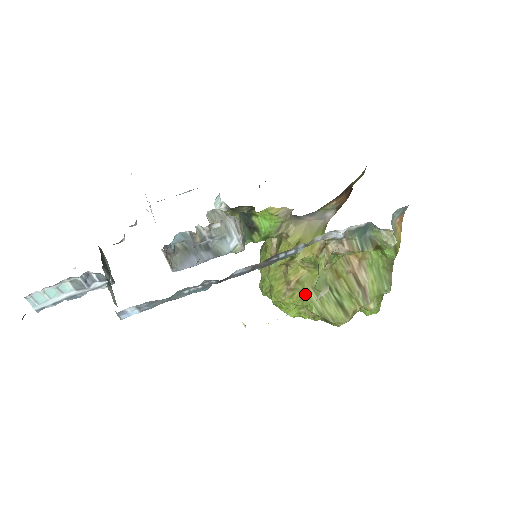
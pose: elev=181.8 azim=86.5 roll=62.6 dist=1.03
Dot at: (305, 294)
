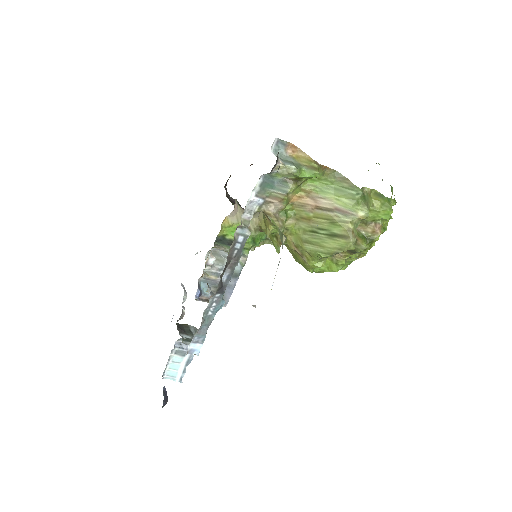
Dot at: (306, 250)
